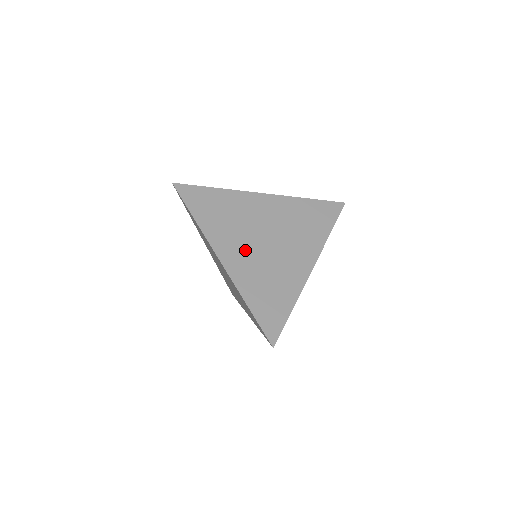
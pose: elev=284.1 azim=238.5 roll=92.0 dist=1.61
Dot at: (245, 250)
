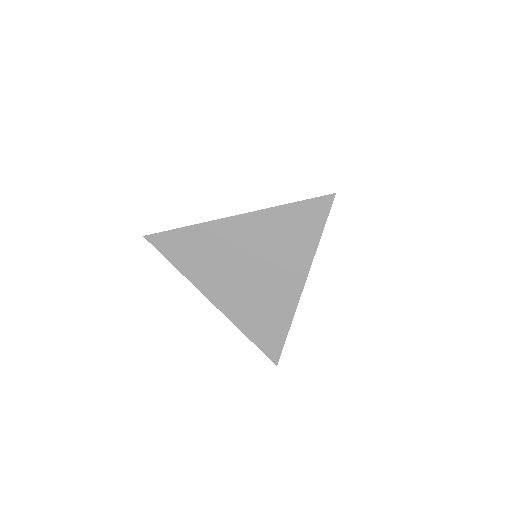
Dot at: occluded
